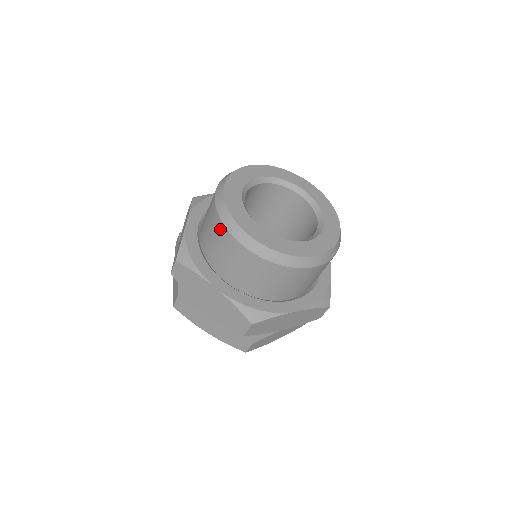
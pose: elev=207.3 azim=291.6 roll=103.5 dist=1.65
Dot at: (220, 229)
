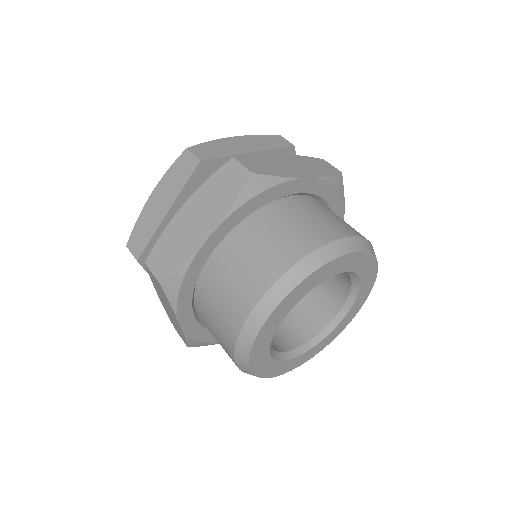
Dot at: (231, 330)
